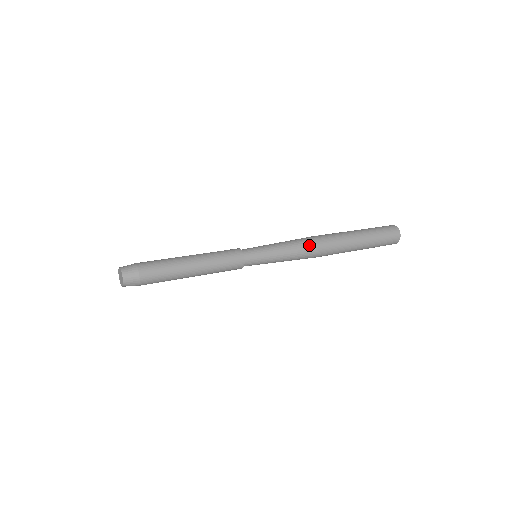
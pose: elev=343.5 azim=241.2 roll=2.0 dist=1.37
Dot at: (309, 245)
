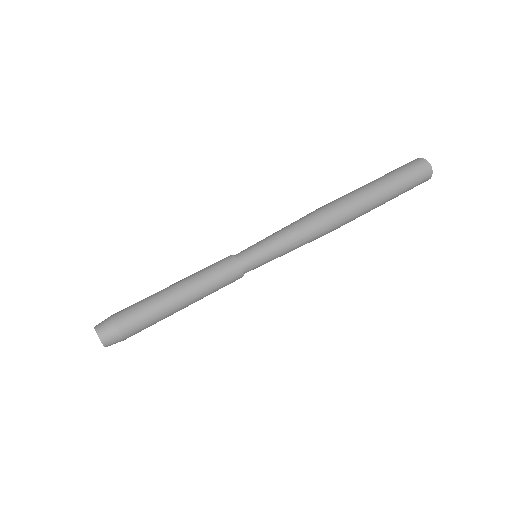
Dot at: (315, 218)
